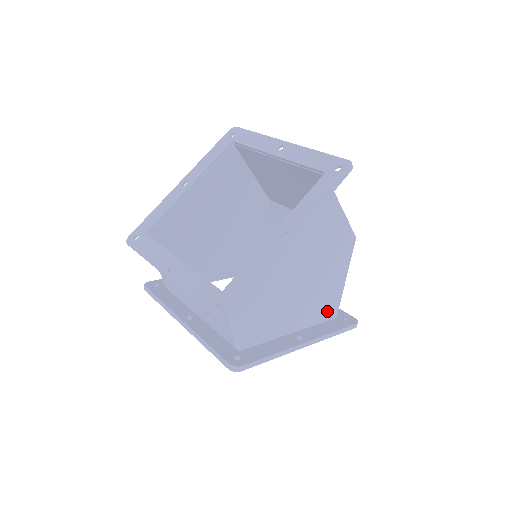
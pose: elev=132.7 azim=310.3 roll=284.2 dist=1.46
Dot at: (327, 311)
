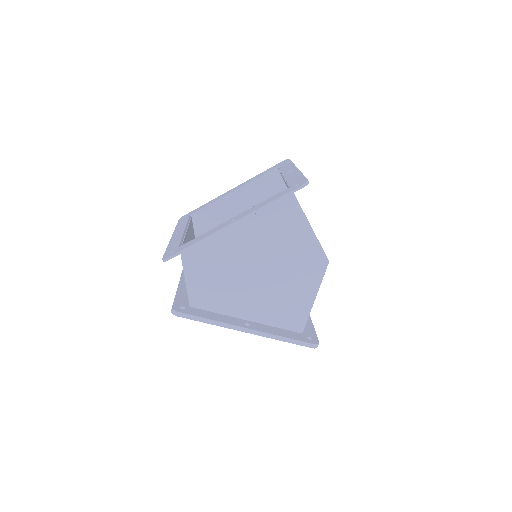
Dot at: (290, 320)
